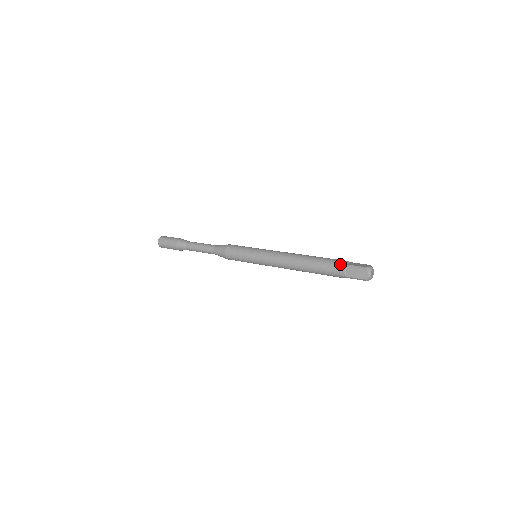
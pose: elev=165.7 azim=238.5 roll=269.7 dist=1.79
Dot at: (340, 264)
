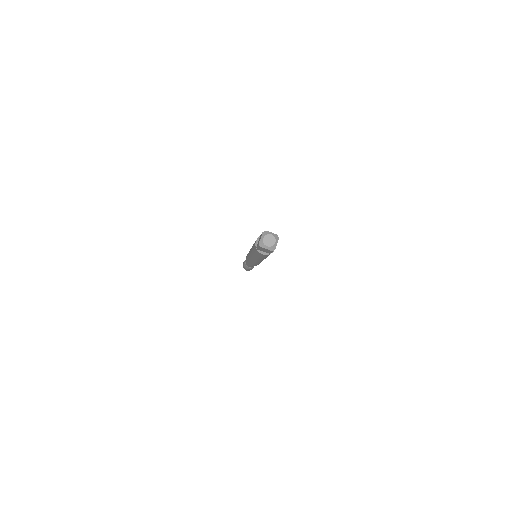
Dot at: occluded
